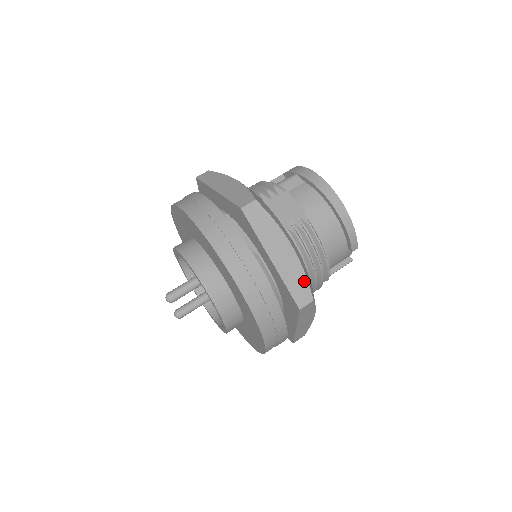
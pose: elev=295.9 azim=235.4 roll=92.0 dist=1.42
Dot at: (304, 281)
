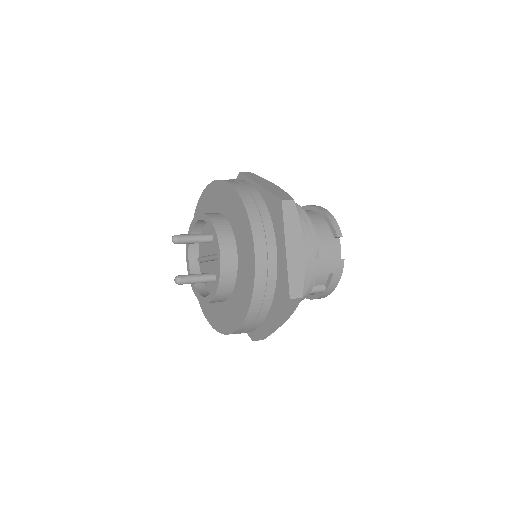
Dot at: (286, 194)
